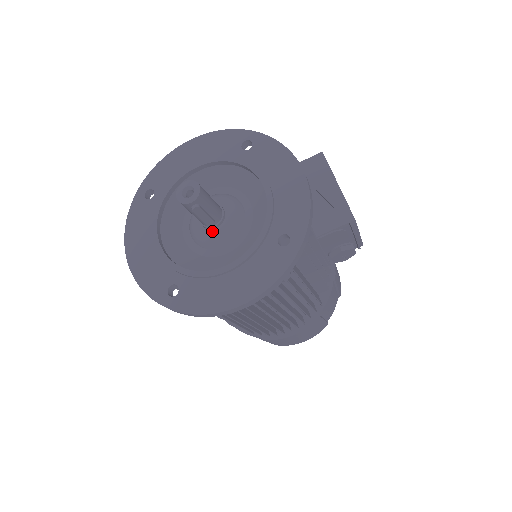
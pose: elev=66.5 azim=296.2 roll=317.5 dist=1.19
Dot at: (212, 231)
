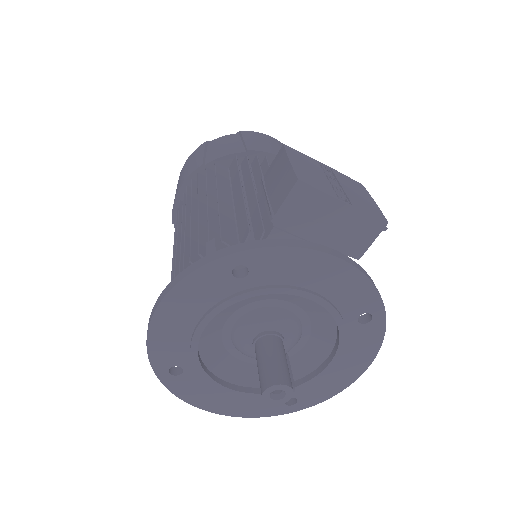
Dot at: occluded
